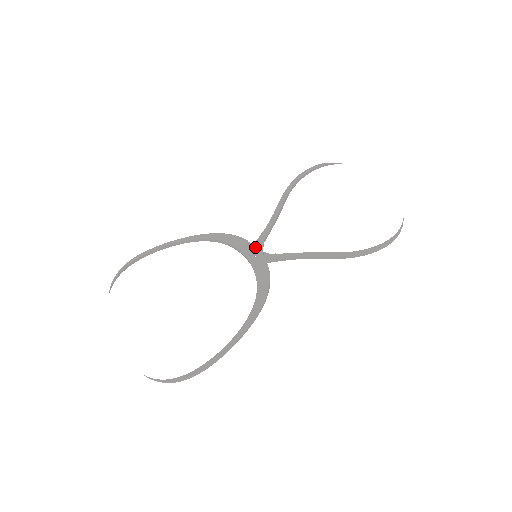
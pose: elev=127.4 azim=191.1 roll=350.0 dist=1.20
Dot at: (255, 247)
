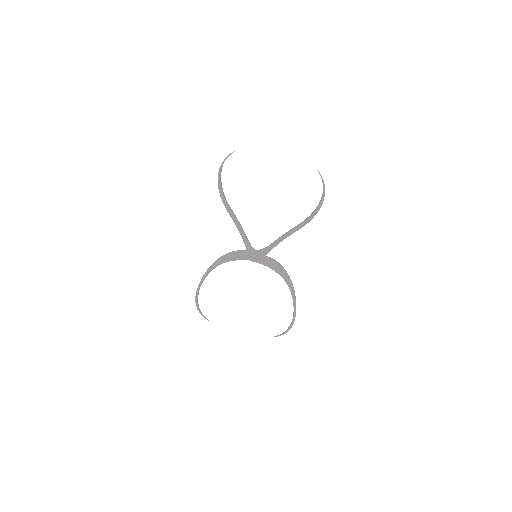
Dot at: (250, 253)
